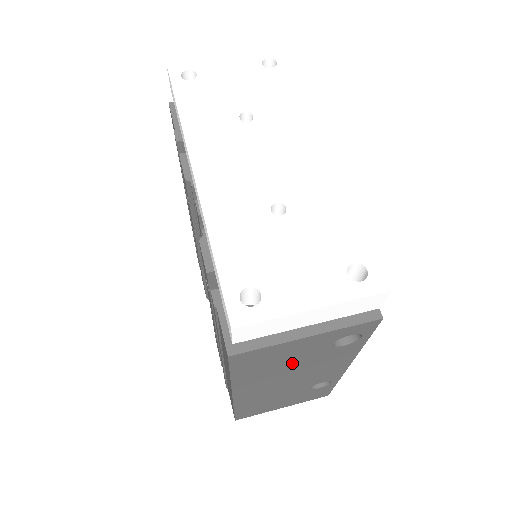
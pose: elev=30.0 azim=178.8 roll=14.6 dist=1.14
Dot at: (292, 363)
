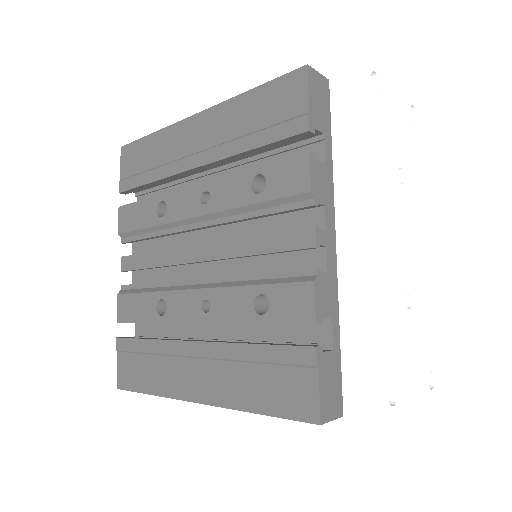
Dot at: occluded
